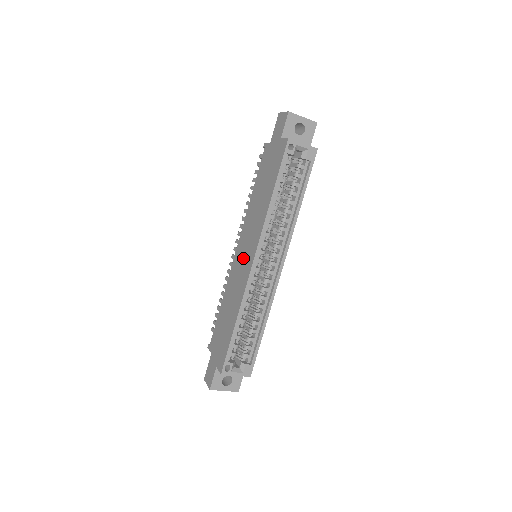
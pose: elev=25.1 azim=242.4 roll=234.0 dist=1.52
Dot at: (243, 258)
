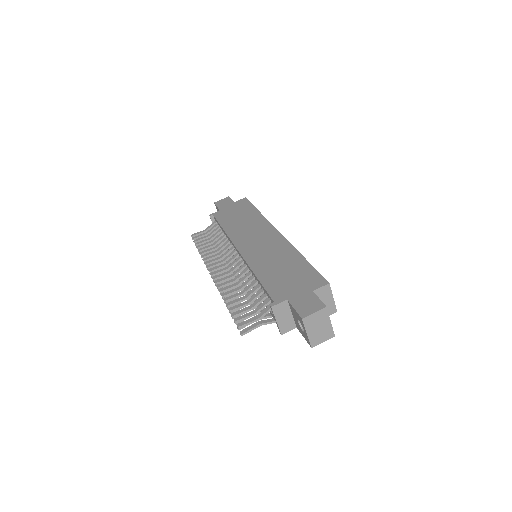
Dot at: (259, 241)
